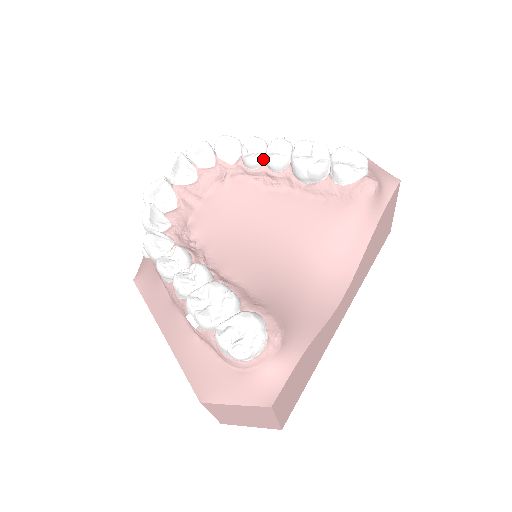
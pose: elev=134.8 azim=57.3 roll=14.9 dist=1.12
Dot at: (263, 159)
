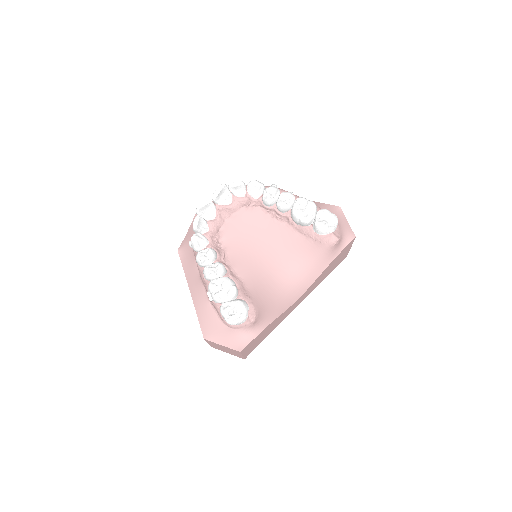
Dot at: (275, 202)
